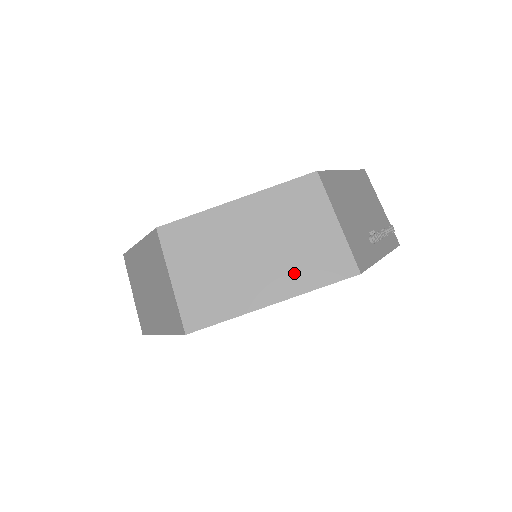
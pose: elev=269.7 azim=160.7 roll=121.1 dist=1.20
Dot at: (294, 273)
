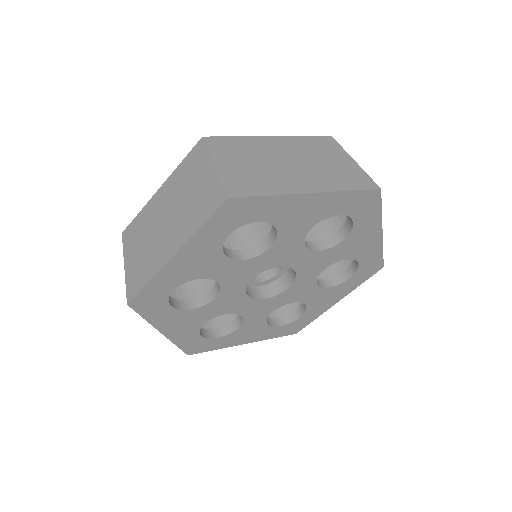
Dot at: (326, 179)
